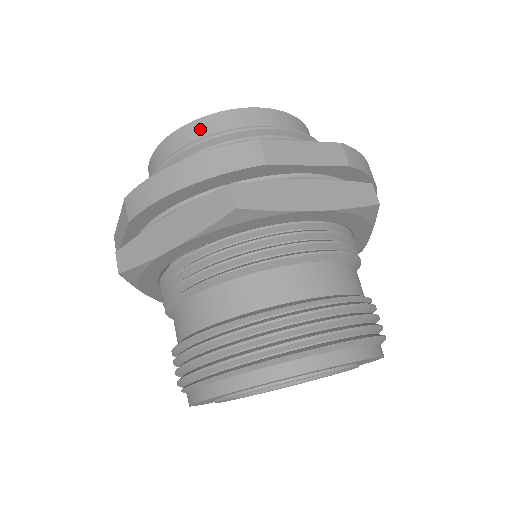
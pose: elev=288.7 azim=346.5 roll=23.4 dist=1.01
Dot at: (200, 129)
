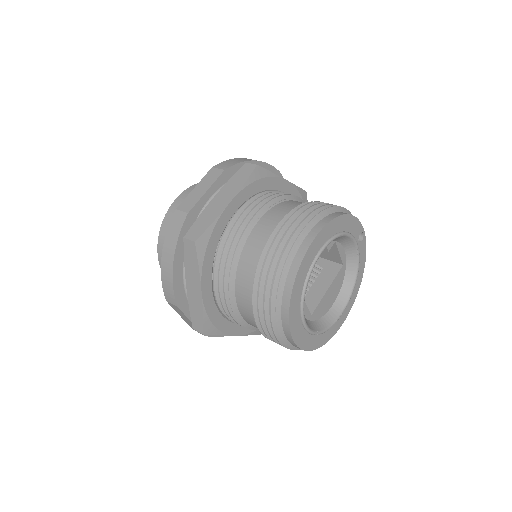
Dot at: (163, 239)
